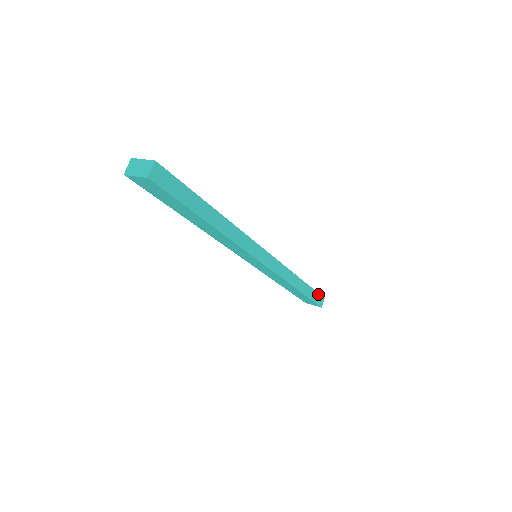
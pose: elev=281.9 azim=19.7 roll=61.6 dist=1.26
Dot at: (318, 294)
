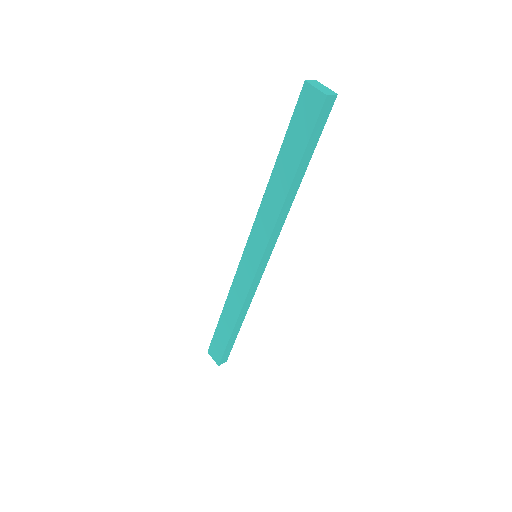
Dot at: (230, 350)
